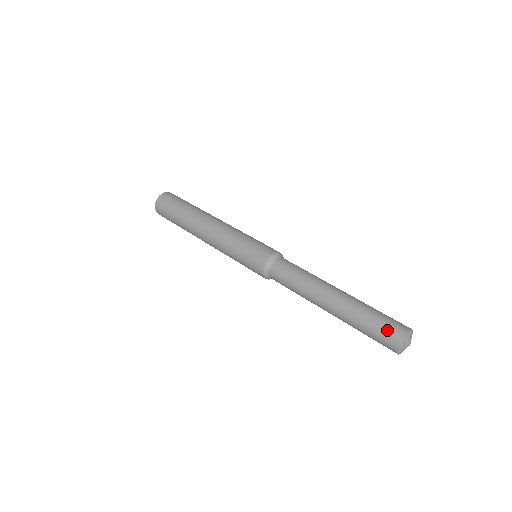
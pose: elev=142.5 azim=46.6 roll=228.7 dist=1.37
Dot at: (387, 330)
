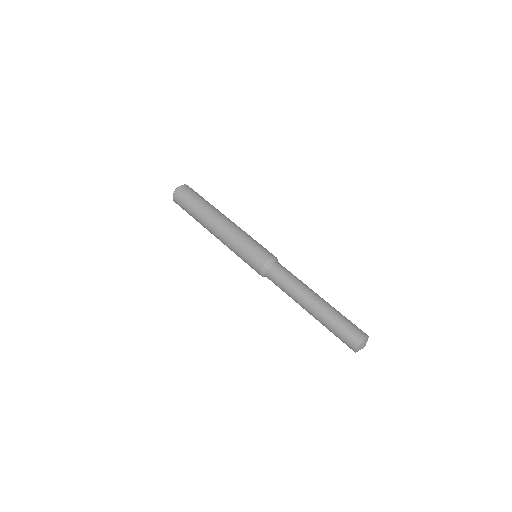
Dot at: (346, 341)
